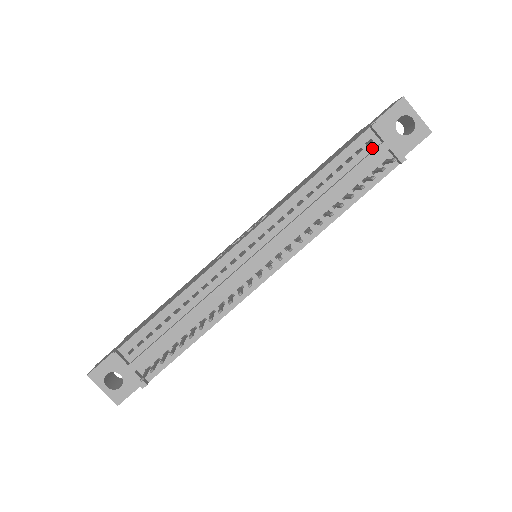
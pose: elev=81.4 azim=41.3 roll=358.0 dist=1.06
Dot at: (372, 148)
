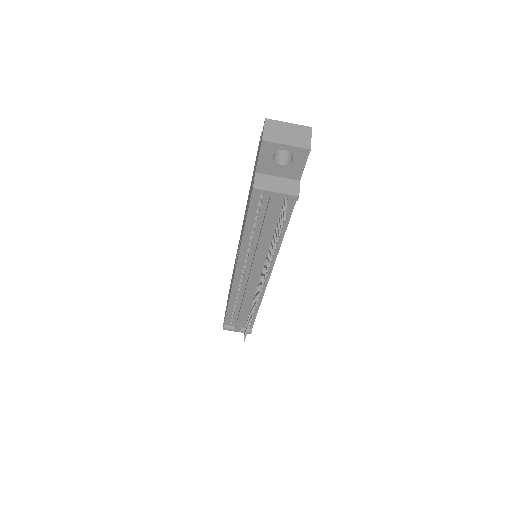
Dot at: (267, 197)
